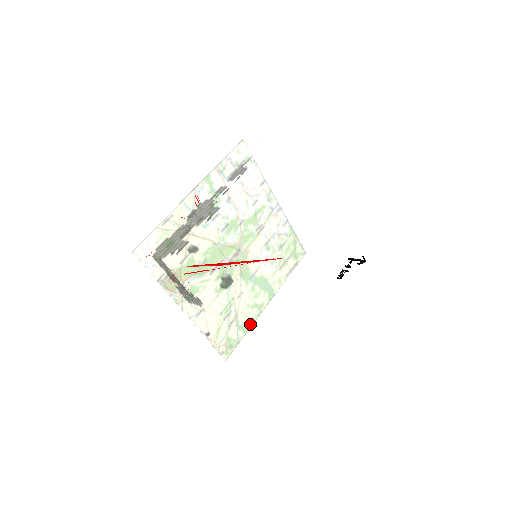
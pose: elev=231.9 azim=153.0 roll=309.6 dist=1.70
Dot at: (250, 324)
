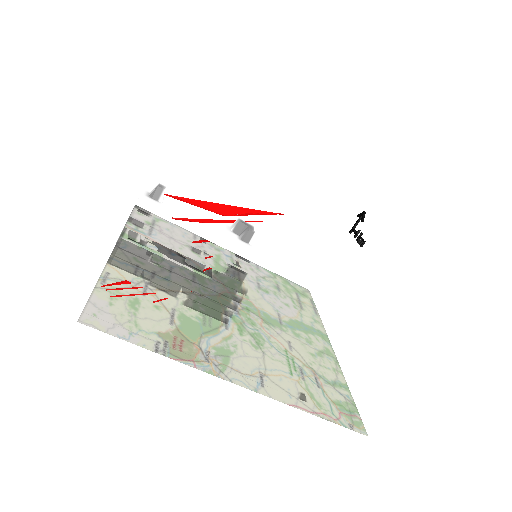
Dot at: (333, 286)
